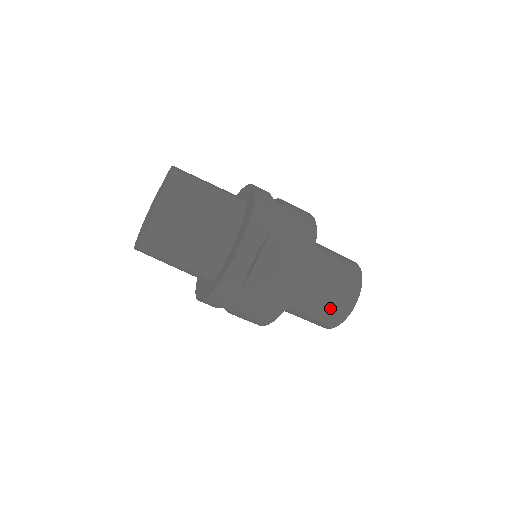
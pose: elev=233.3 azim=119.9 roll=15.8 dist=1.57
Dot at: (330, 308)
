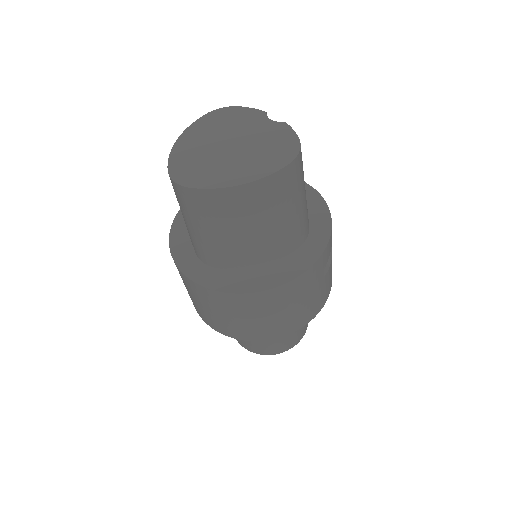
Dot at: (251, 342)
